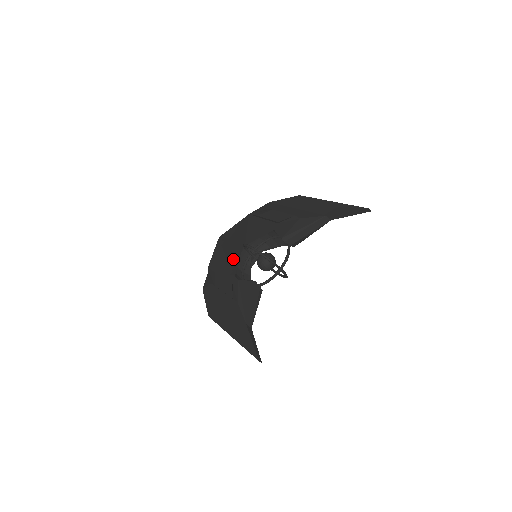
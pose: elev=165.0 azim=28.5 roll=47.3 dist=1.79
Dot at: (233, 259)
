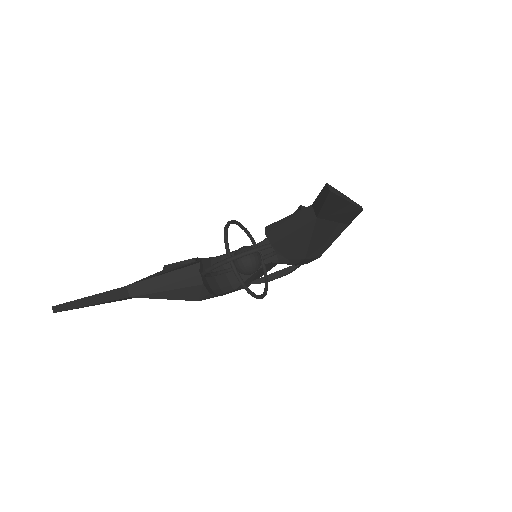
Dot at: occluded
